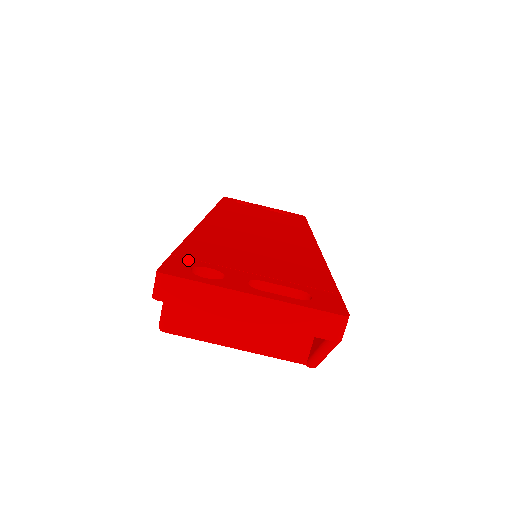
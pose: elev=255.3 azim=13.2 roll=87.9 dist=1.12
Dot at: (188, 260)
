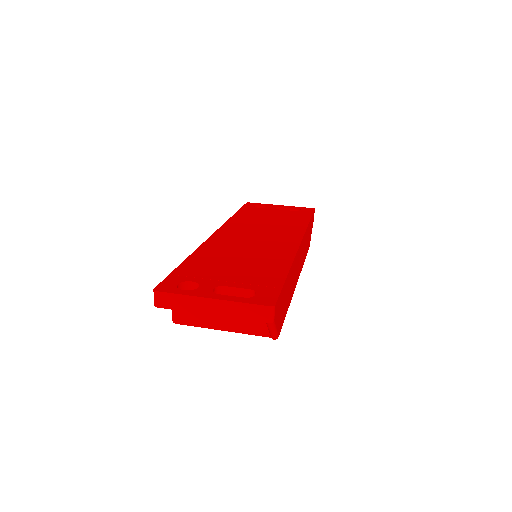
Dot at: (179, 277)
